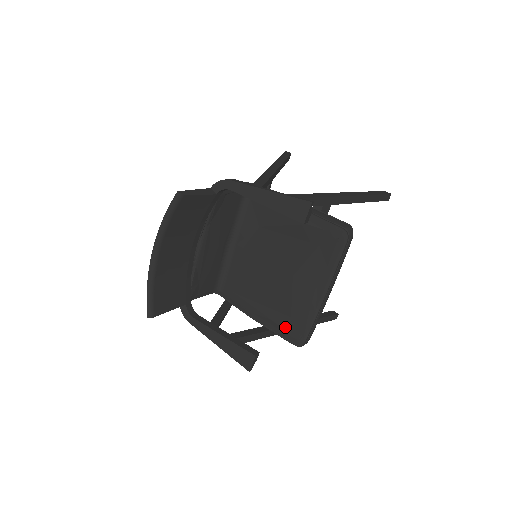
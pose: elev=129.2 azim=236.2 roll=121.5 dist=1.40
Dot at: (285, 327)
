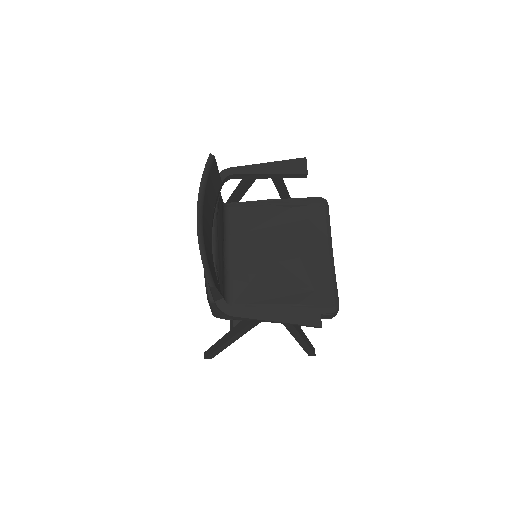
Dot at: (314, 303)
